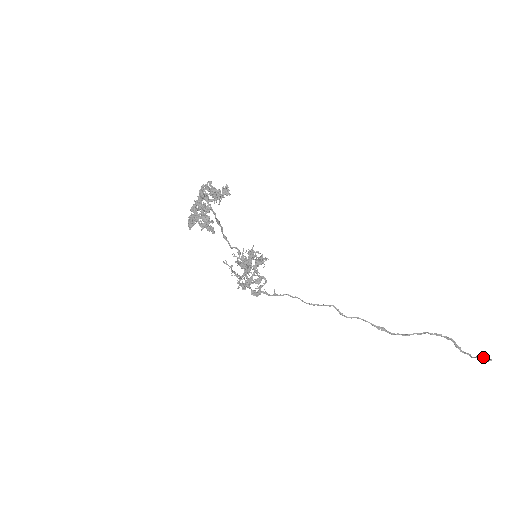
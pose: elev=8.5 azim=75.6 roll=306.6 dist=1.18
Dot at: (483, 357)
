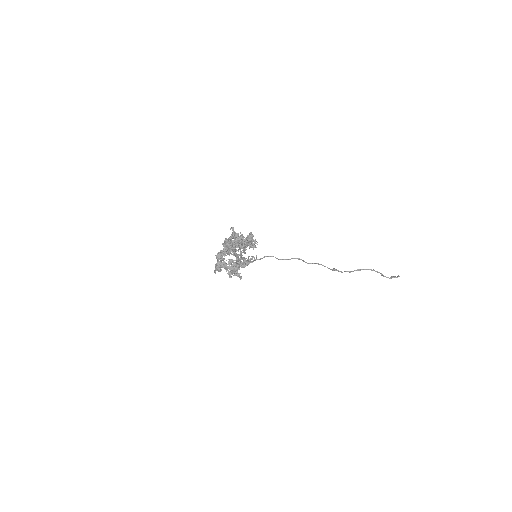
Dot at: (396, 277)
